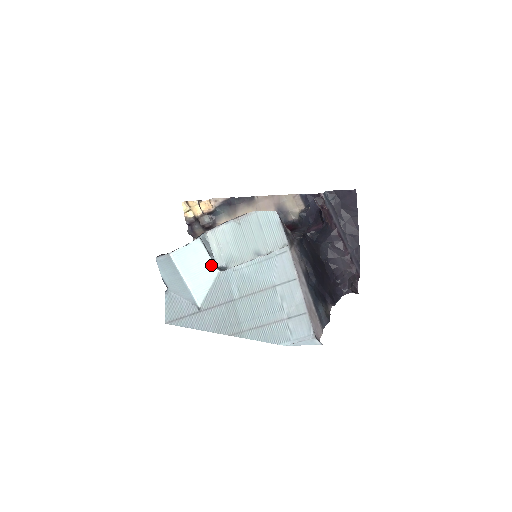
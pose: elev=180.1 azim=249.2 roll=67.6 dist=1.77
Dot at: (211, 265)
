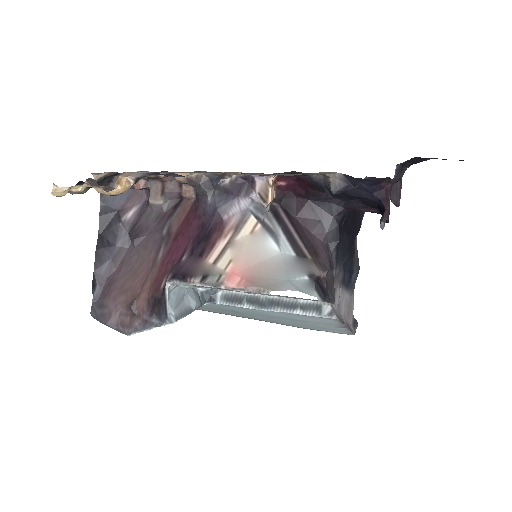
Dot at: occluded
